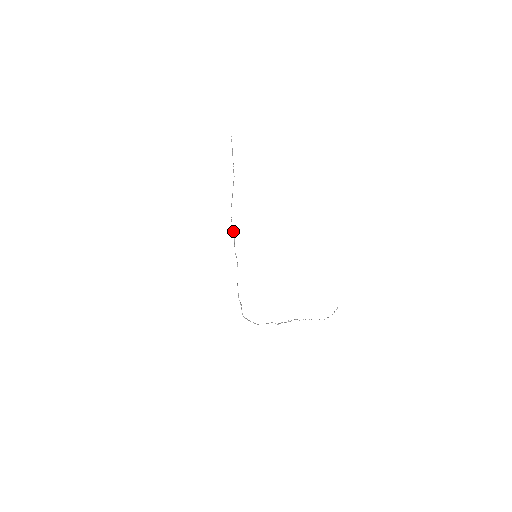
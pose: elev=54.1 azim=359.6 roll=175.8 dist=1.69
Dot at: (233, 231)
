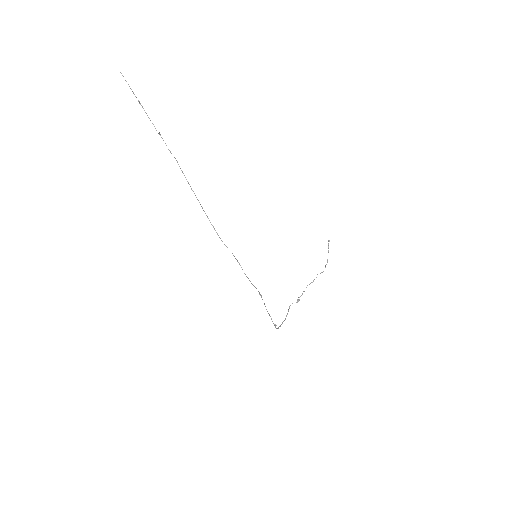
Dot at: (235, 258)
